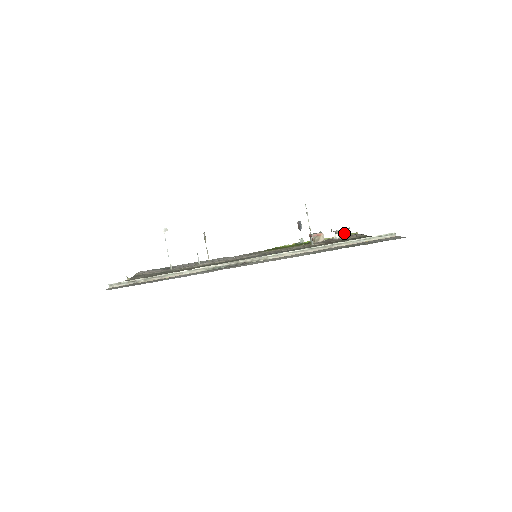
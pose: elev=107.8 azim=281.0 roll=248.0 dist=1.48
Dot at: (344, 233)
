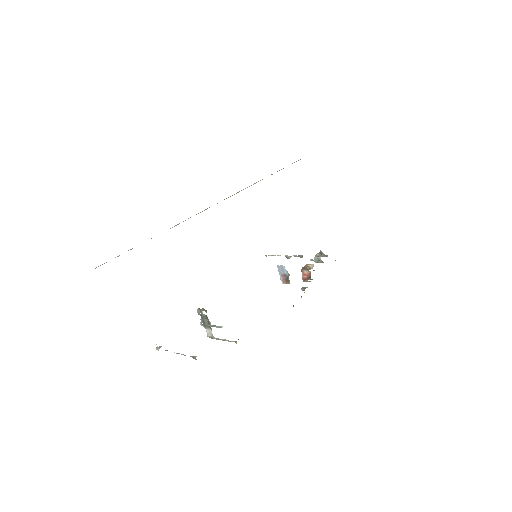
Dot at: (323, 256)
